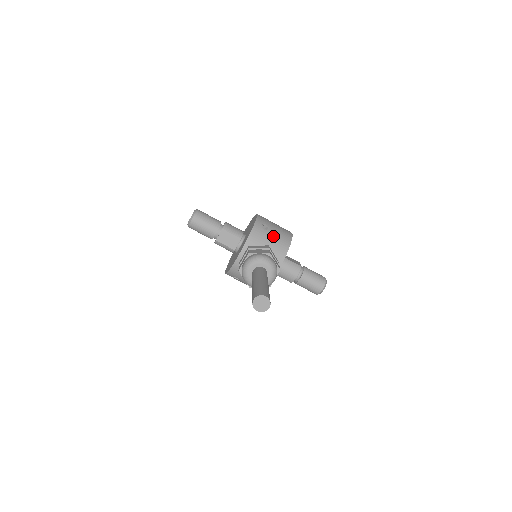
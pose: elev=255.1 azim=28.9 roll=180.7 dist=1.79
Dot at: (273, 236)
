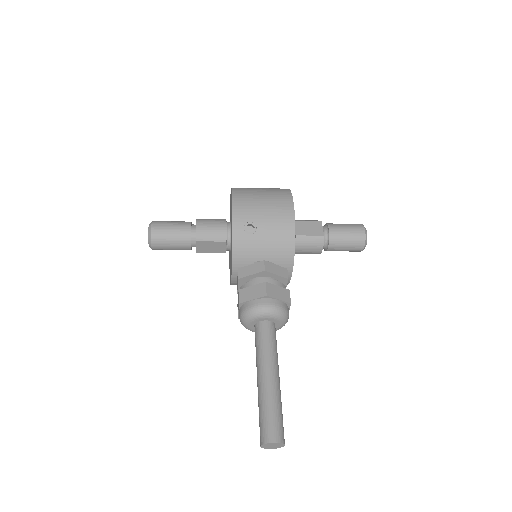
Dot at: (266, 238)
